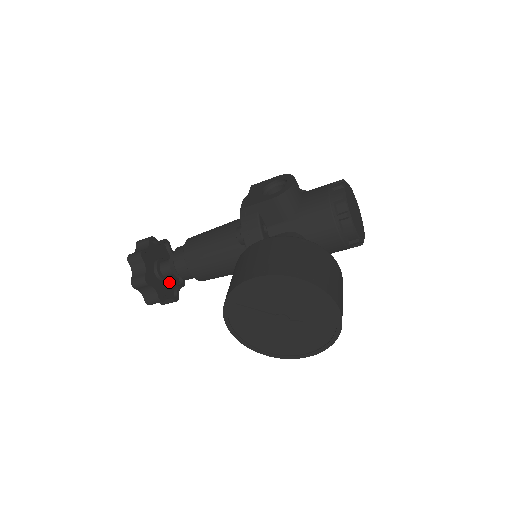
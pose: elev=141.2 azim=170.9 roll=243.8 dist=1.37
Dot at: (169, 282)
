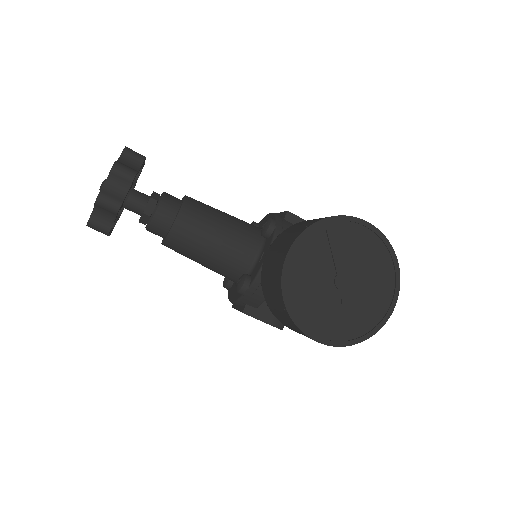
Dot at: occluded
